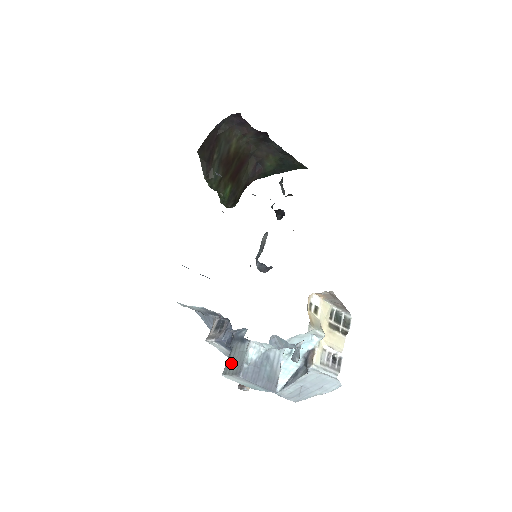
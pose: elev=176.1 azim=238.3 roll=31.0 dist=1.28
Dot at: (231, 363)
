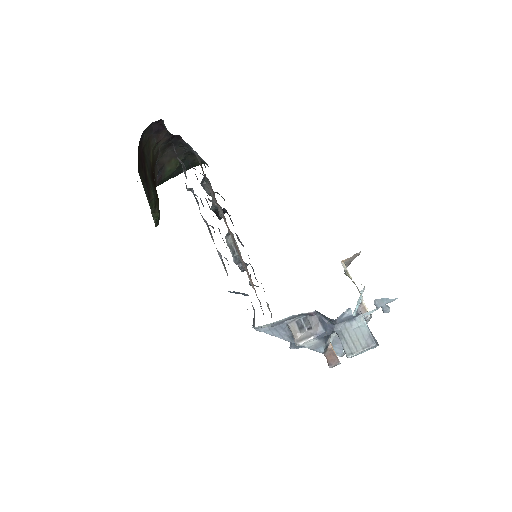
Dot at: (353, 342)
